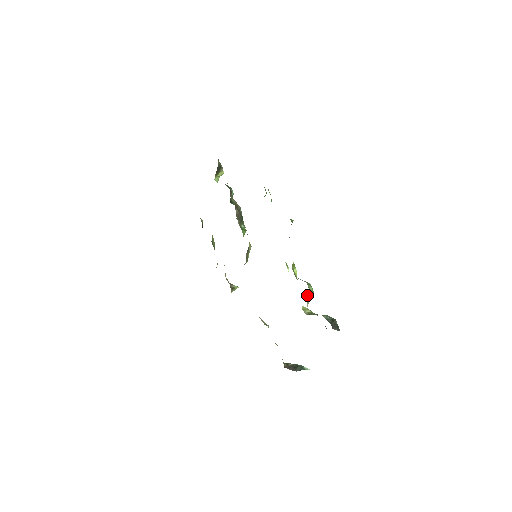
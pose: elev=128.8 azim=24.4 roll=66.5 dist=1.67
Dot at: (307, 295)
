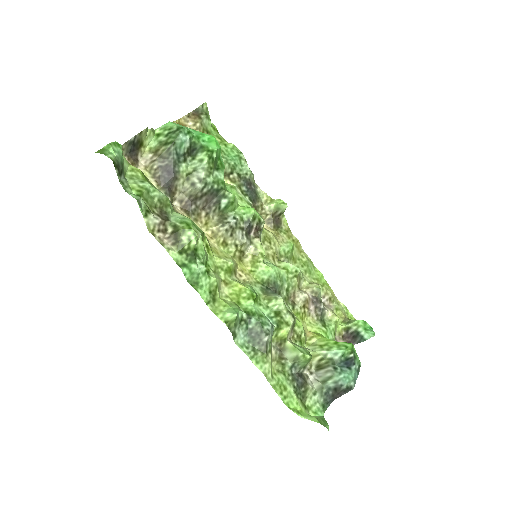
Dot at: (298, 372)
